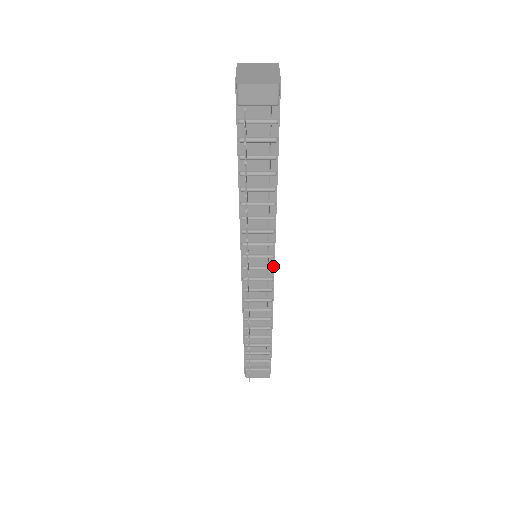
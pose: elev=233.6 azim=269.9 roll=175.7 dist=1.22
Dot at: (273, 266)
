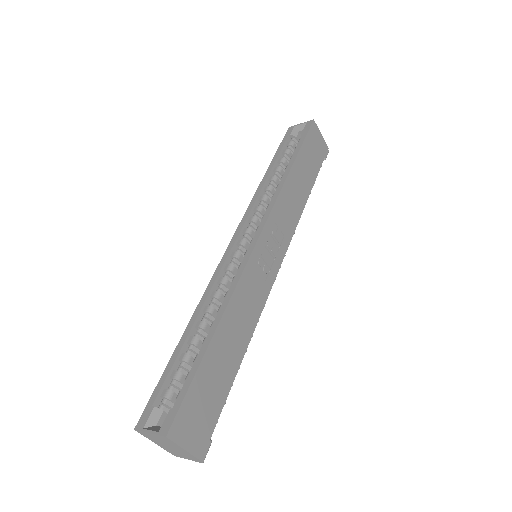
Dot at: (279, 267)
